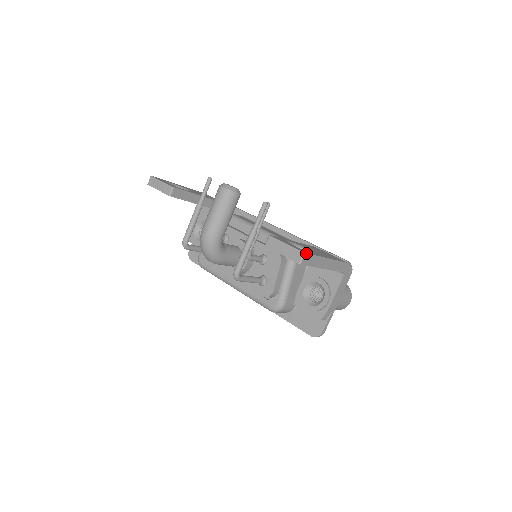
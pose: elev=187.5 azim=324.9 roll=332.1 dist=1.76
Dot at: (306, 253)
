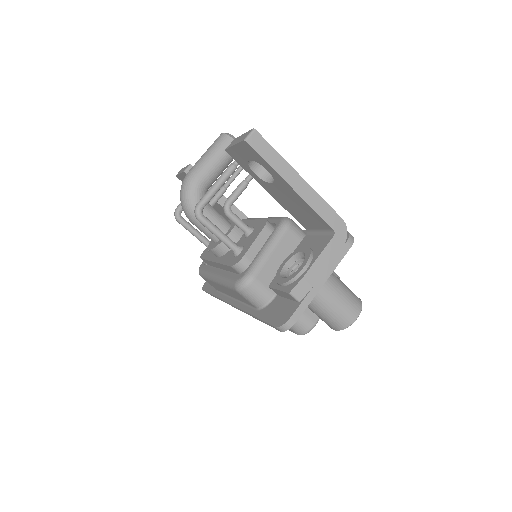
Dot at: (257, 131)
